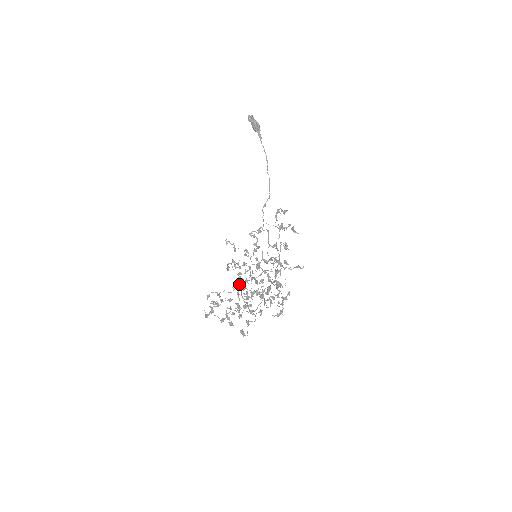
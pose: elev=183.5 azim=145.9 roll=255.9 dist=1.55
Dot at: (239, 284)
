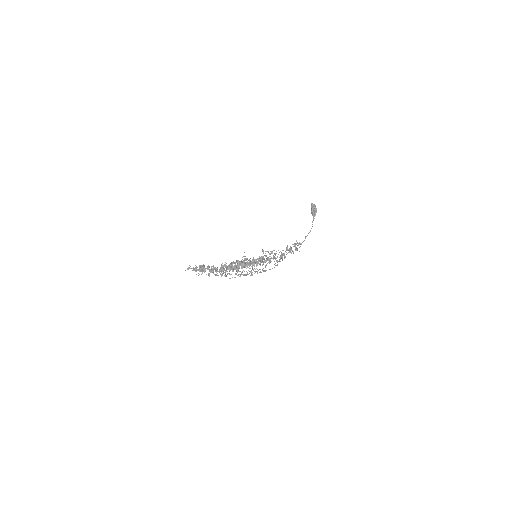
Dot at: occluded
